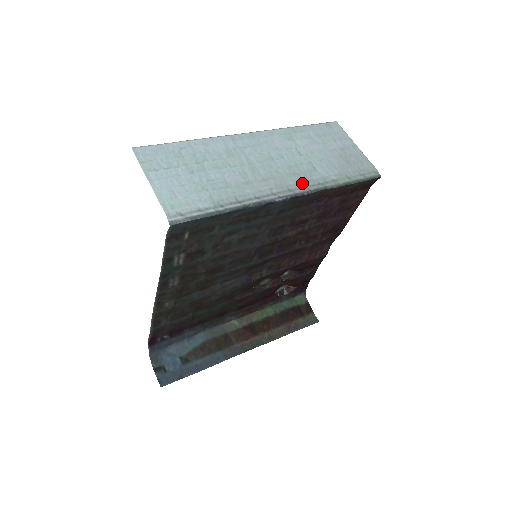
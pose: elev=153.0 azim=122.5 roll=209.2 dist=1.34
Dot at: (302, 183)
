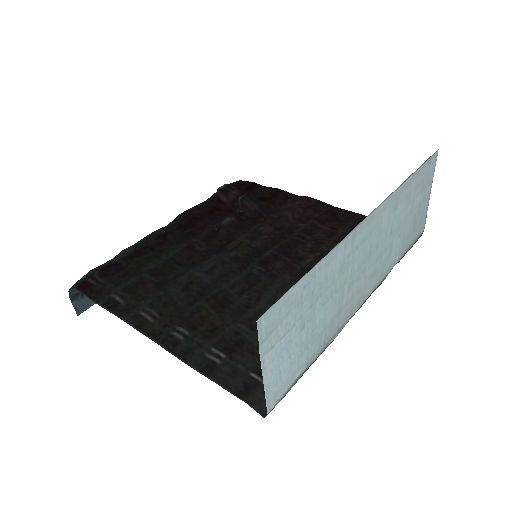
Dot at: (375, 286)
